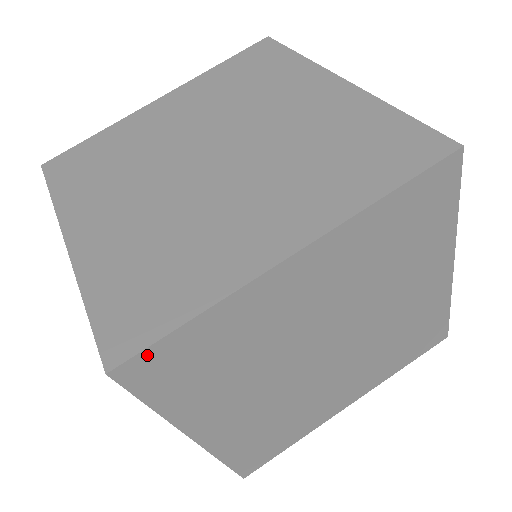
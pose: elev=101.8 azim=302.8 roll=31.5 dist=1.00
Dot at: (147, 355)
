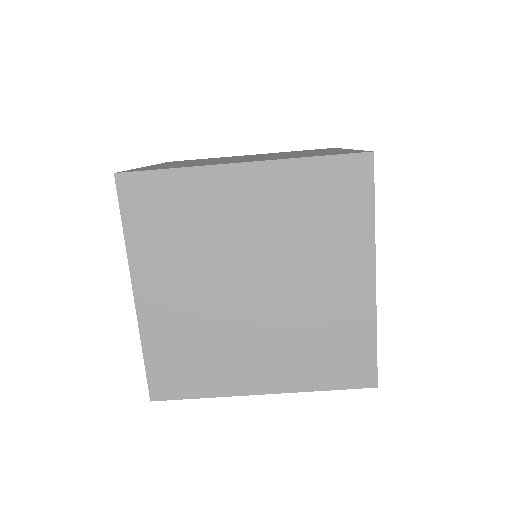
Dot at: (172, 397)
